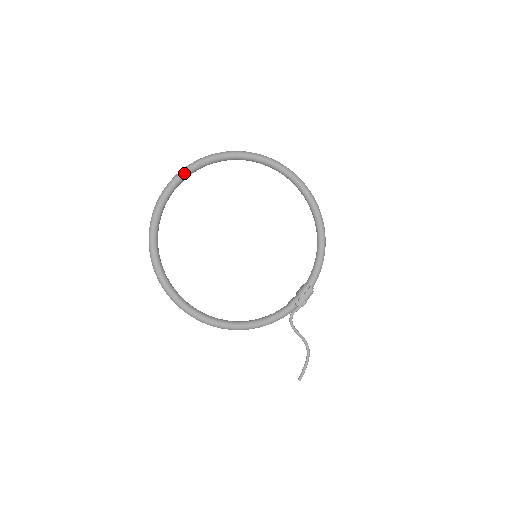
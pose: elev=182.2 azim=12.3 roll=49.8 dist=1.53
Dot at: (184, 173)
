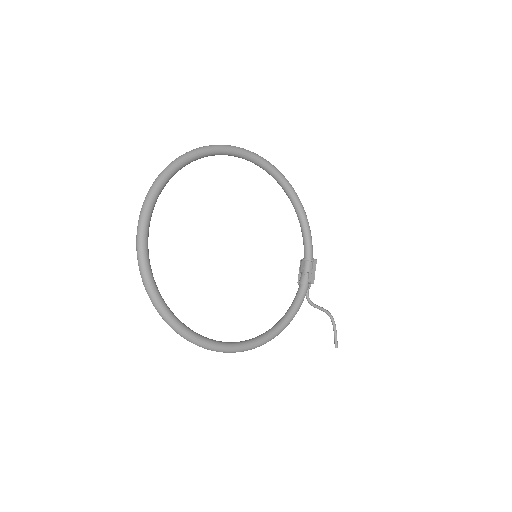
Dot at: (151, 204)
